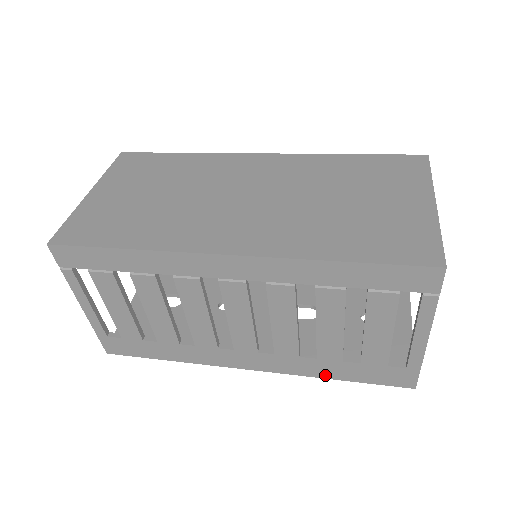
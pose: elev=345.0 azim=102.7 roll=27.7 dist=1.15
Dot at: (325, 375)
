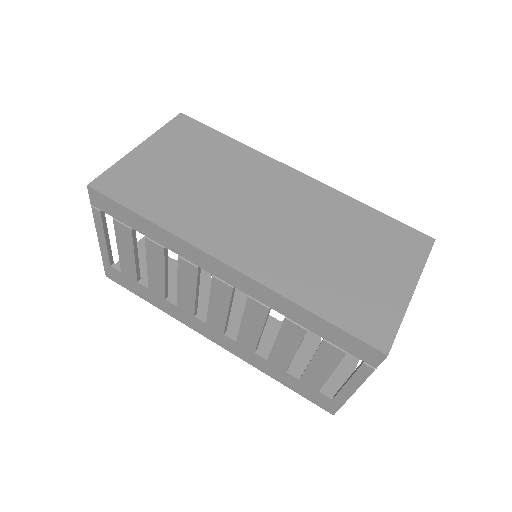
Dot at: (269, 373)
